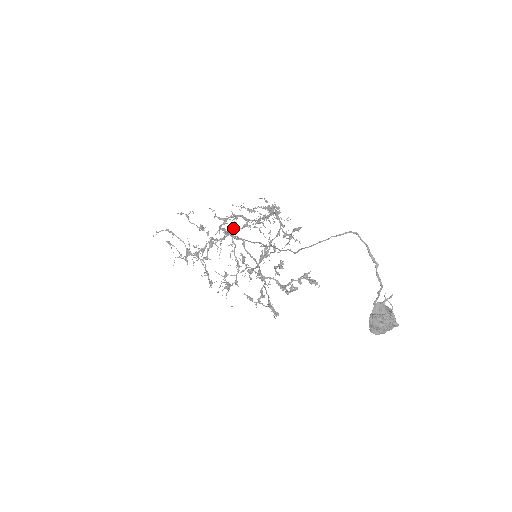
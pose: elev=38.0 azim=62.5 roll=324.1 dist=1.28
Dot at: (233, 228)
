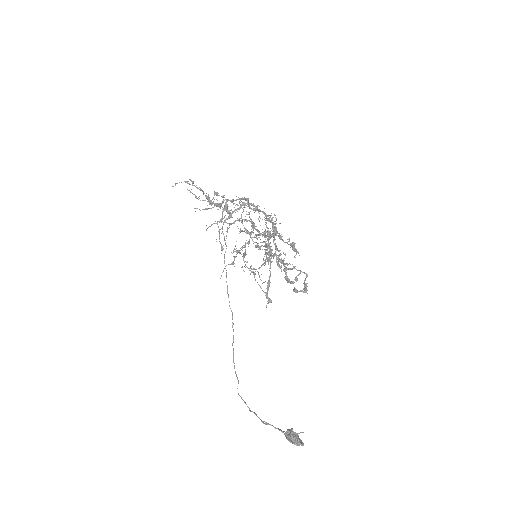
Dot at: occluded
